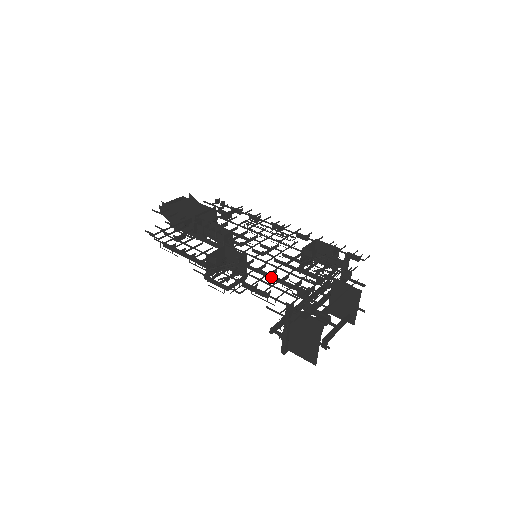
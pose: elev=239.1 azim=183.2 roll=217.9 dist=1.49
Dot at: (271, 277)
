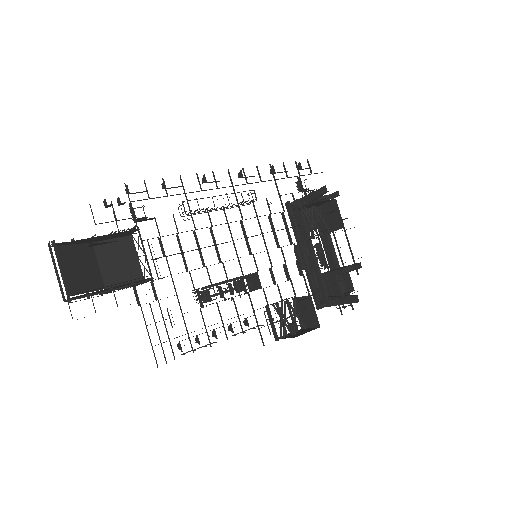
Dot at: (304, 276)
